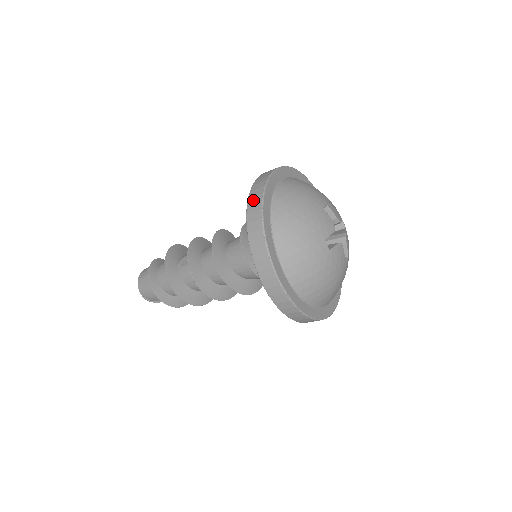
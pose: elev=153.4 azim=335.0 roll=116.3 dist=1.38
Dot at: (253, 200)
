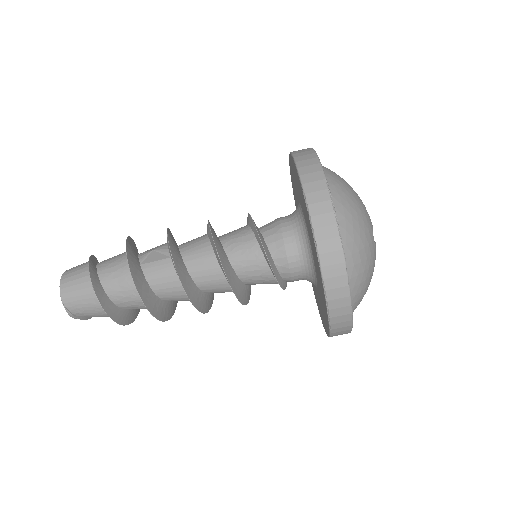
Dot at: (308, 170)
